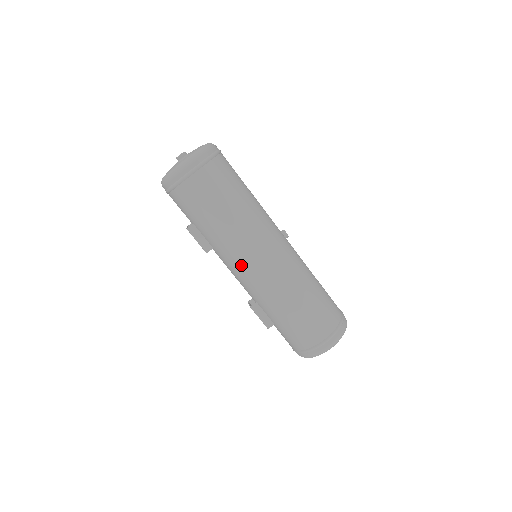
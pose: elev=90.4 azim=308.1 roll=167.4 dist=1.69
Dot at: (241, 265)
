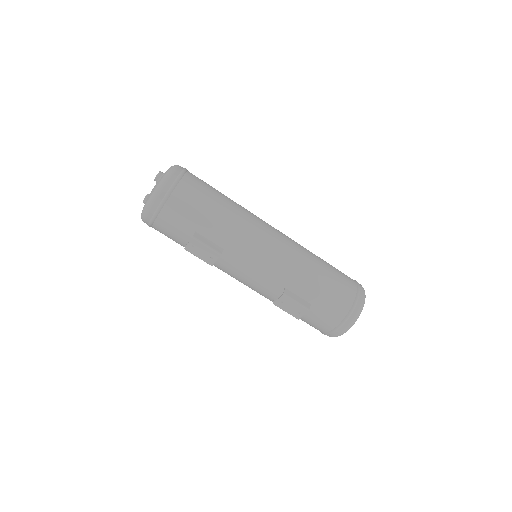
Dot at: (259, 247)
